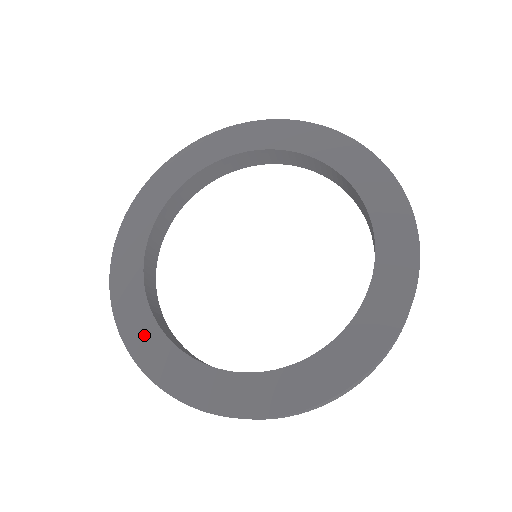
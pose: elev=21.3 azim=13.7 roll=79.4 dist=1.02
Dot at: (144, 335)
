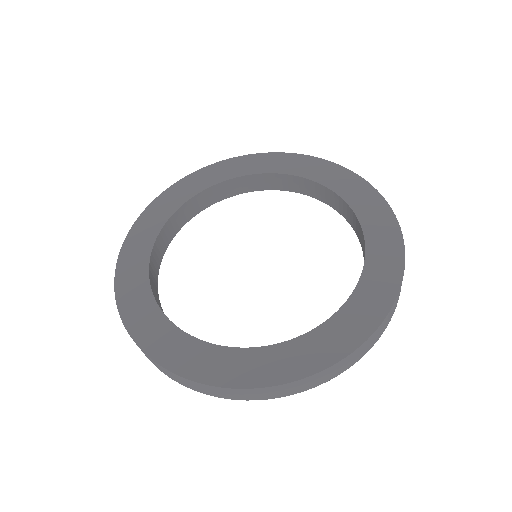
Dot at: (134, 268)
